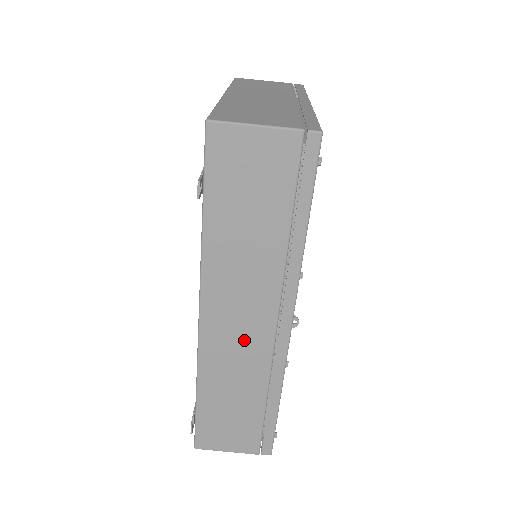
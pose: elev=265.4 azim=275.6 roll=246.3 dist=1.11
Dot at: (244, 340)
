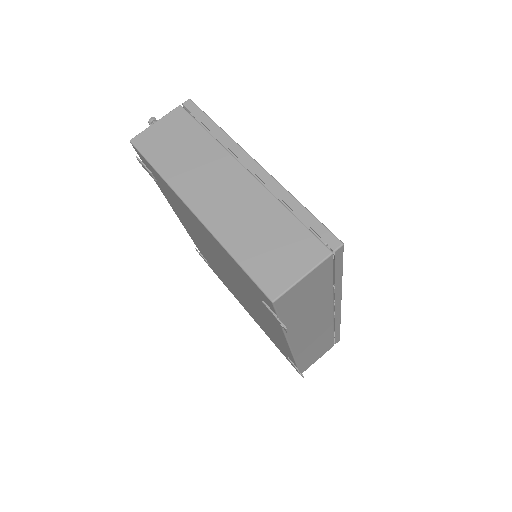
Dot at: (317, 331)
